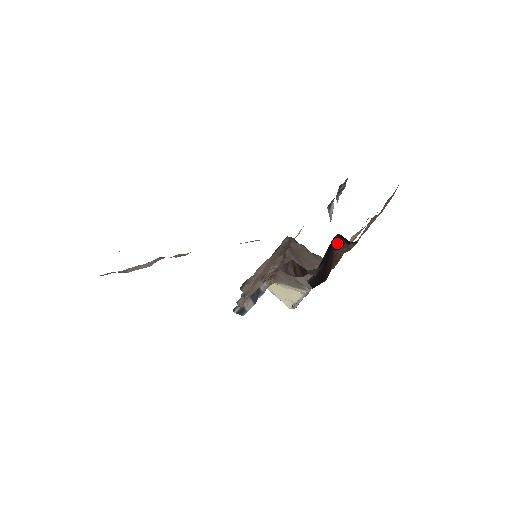
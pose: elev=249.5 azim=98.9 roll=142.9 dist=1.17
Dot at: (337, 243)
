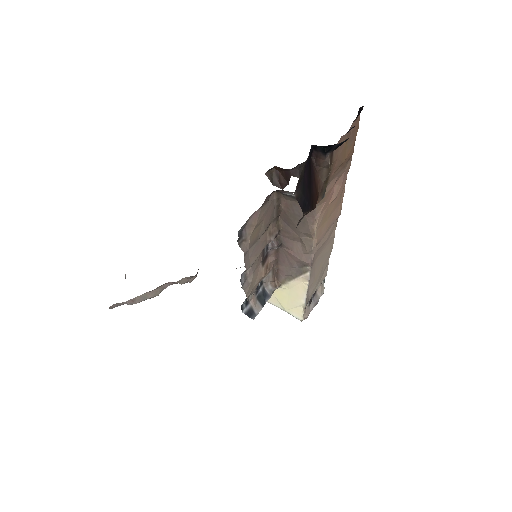
Dot at: (316, 163)
